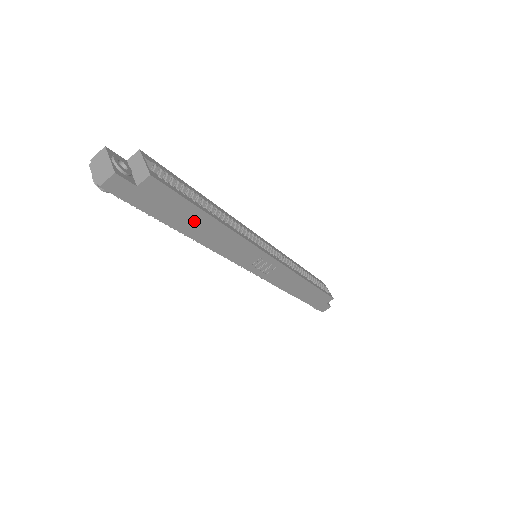
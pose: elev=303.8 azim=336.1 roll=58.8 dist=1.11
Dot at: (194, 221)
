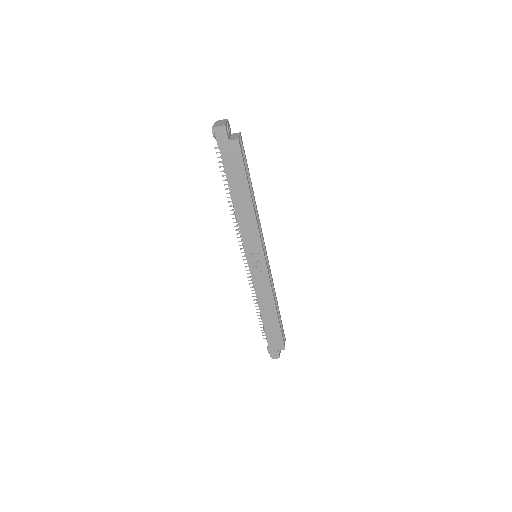
Dot at: (240, 187)
